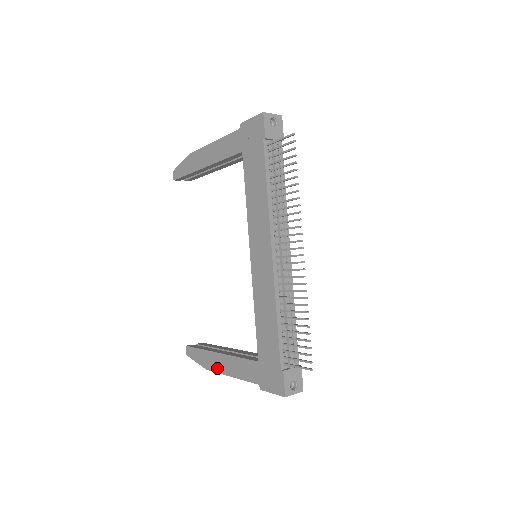
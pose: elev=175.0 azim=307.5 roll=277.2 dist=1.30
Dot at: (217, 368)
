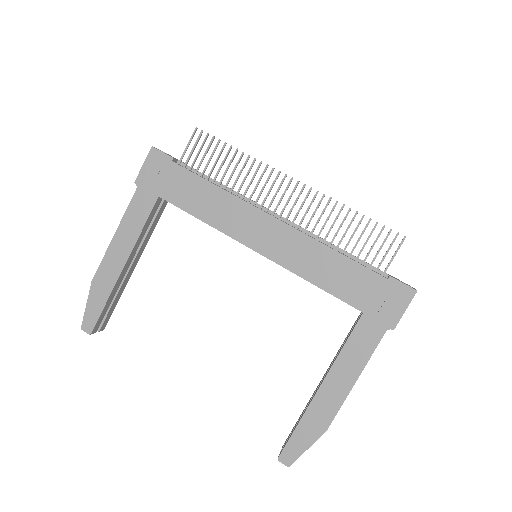
Dot at: (335, 403)
